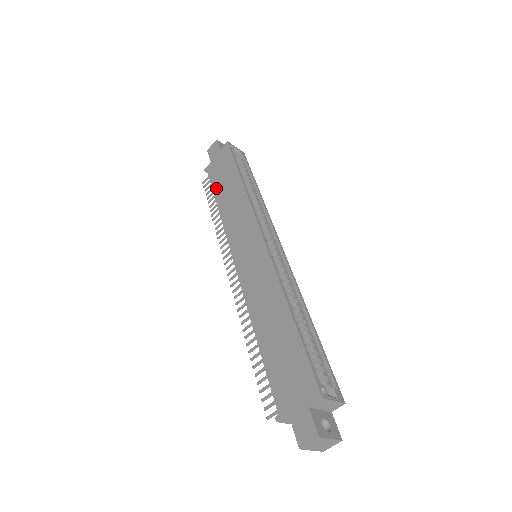
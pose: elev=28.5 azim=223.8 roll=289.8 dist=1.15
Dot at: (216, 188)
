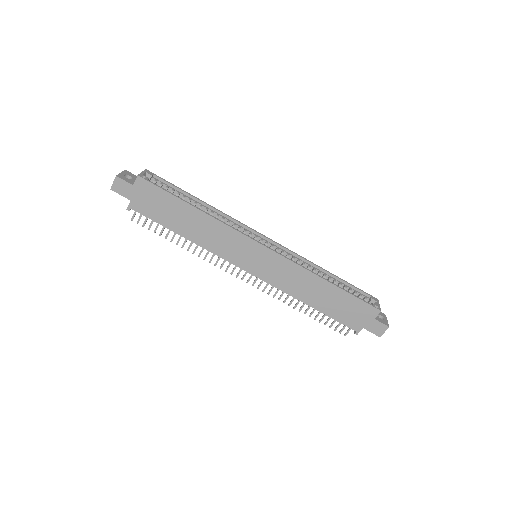
Dot at: (166, 223)
